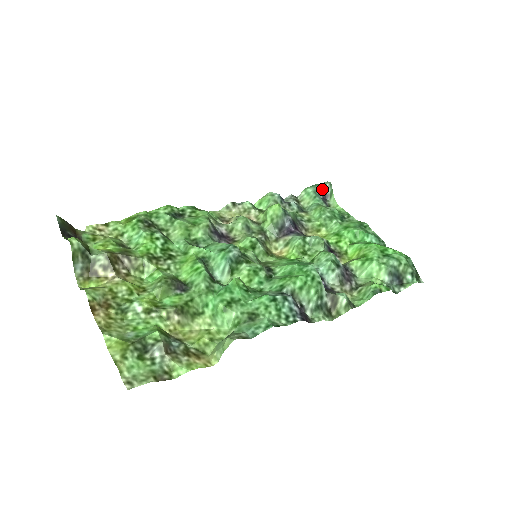
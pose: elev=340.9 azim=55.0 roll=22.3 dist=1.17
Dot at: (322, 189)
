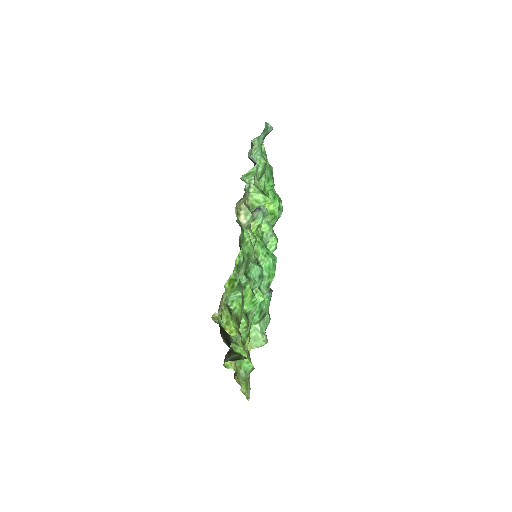
Dot at: (266, 134)
